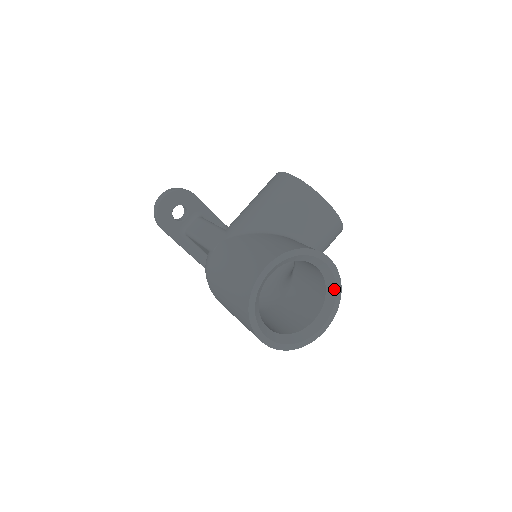
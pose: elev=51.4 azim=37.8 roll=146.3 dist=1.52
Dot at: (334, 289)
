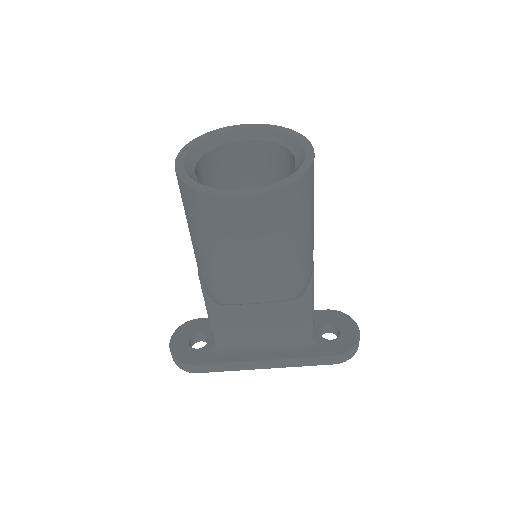
Dot at: (277, 133)
